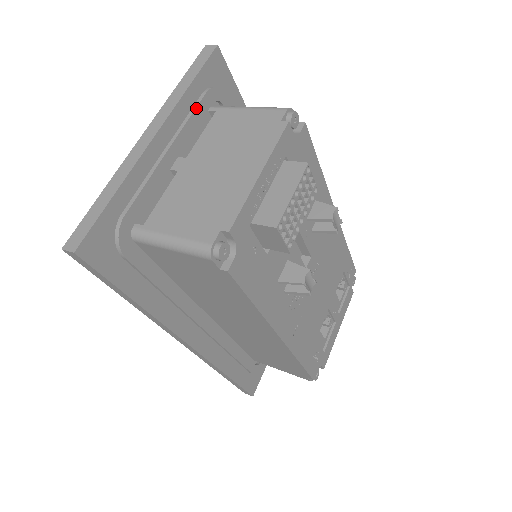
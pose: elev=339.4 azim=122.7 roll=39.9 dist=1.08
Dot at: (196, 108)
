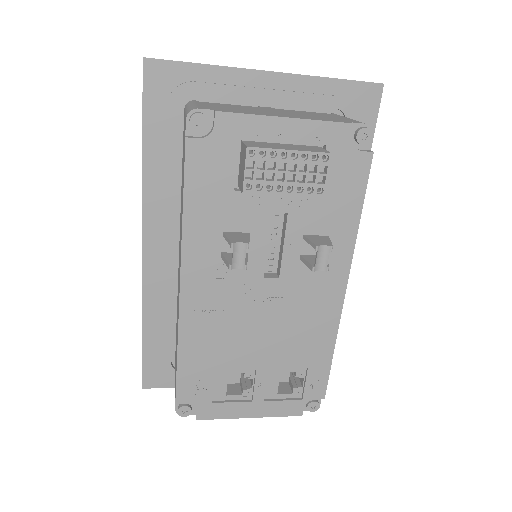
Dot at: (320, 95)
